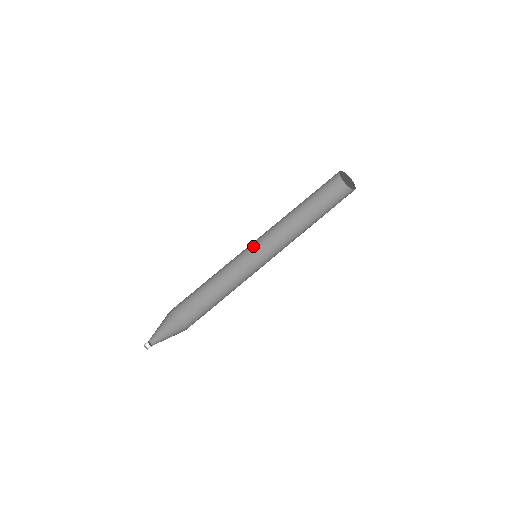
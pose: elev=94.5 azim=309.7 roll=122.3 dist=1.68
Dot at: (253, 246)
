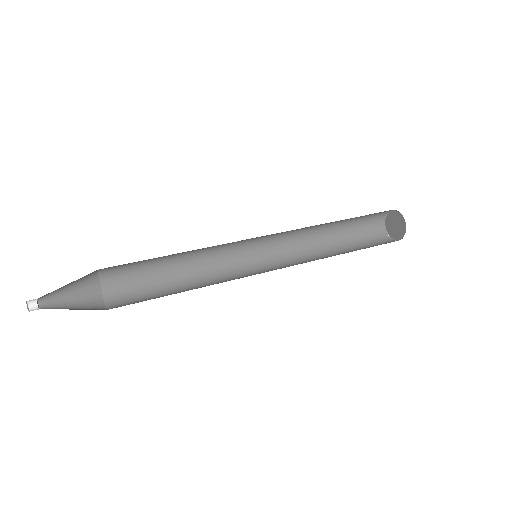
Dot at: (254, 251)
